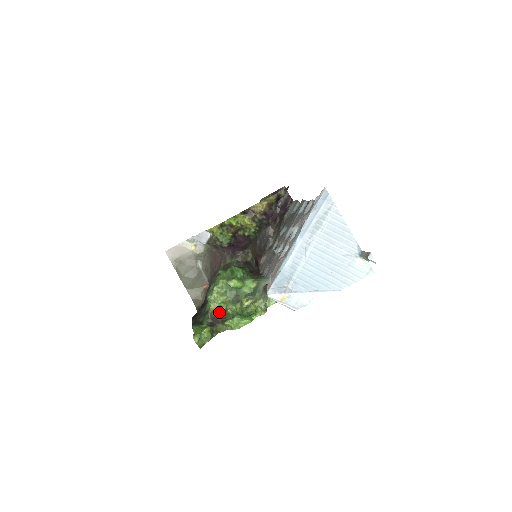
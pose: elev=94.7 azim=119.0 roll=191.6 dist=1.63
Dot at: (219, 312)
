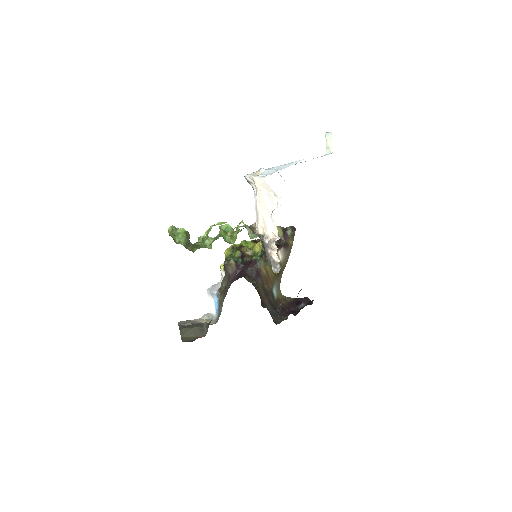
Dot at: (202, 247)
